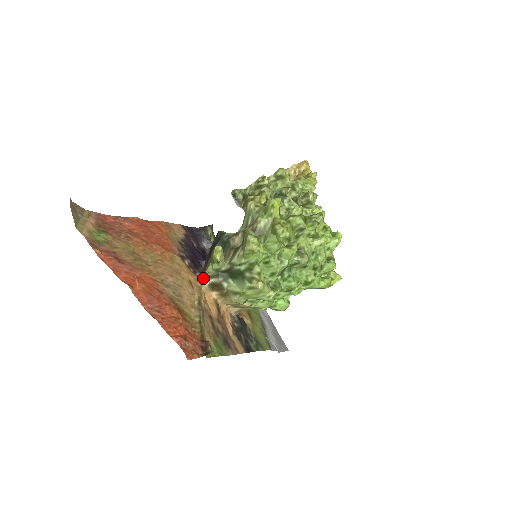
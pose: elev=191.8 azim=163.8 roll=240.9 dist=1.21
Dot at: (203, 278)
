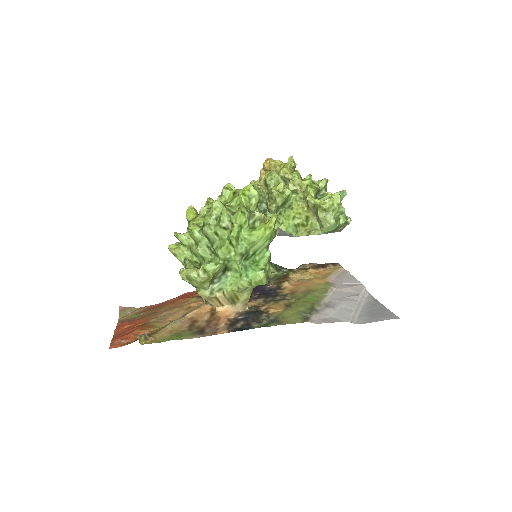
Dot at: occluded
